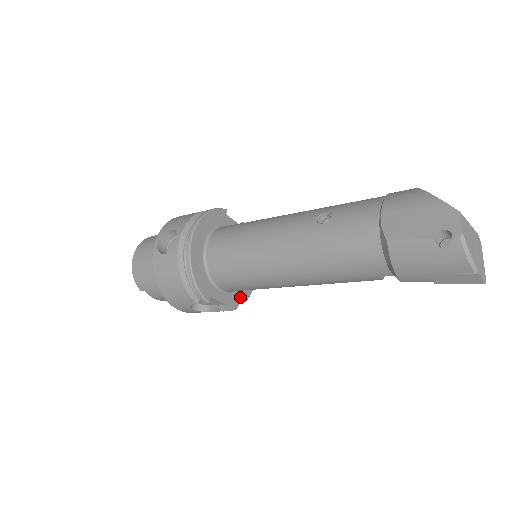
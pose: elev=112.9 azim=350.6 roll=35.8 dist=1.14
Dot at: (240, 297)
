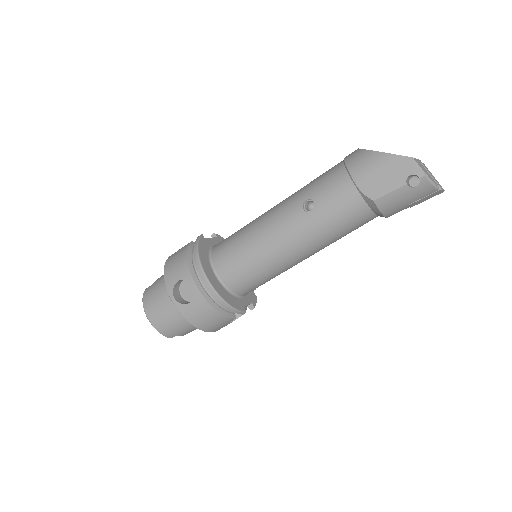
Dot at: occluded
